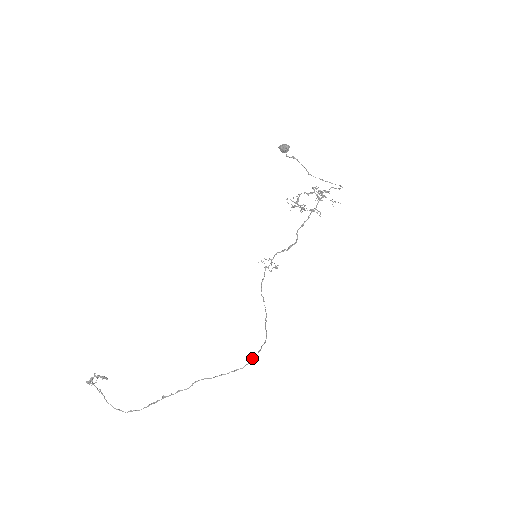
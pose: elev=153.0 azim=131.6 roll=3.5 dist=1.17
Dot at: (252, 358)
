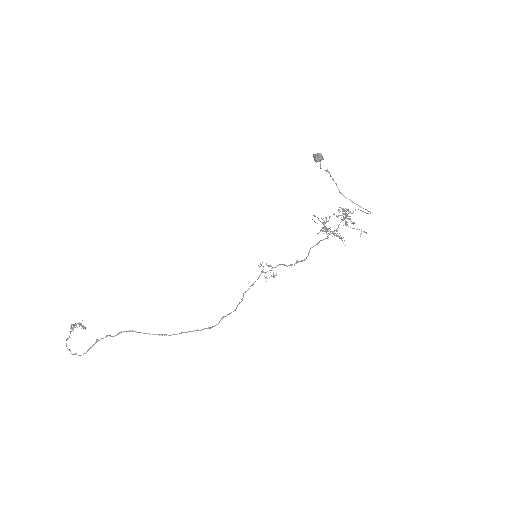
Dot at: occluded
